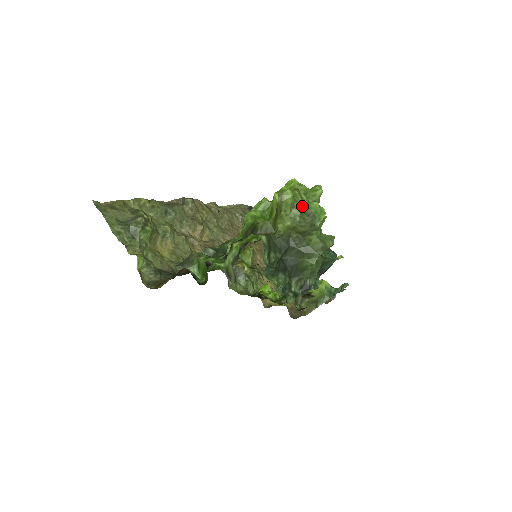
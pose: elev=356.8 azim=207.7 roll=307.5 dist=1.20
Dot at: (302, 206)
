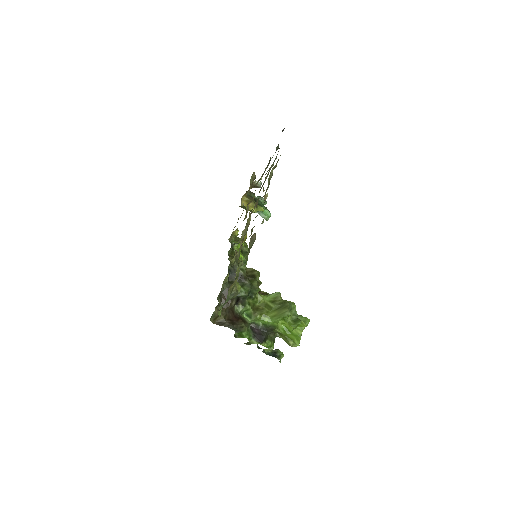
Dot at: occluded
